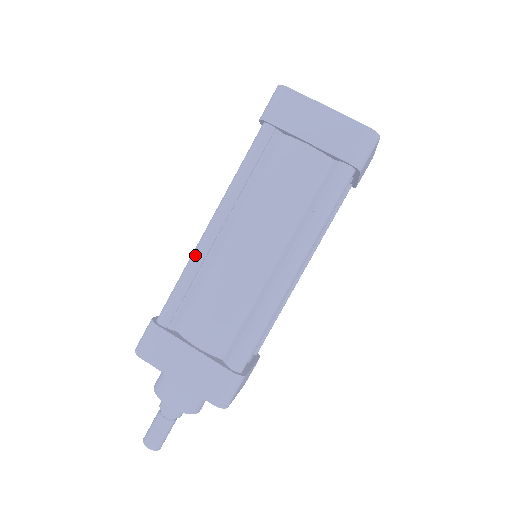
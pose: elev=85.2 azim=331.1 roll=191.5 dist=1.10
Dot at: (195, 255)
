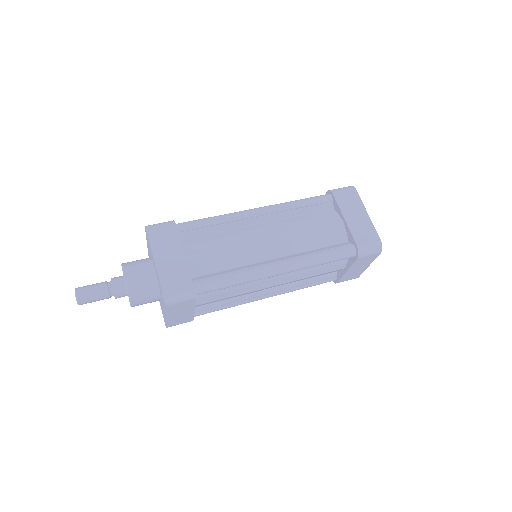
Dot at: (234, 214)
